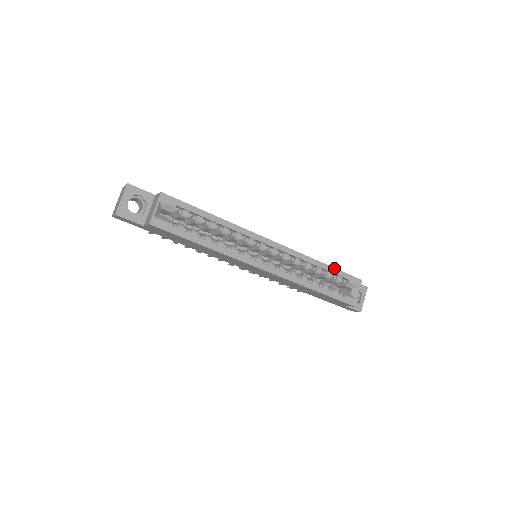
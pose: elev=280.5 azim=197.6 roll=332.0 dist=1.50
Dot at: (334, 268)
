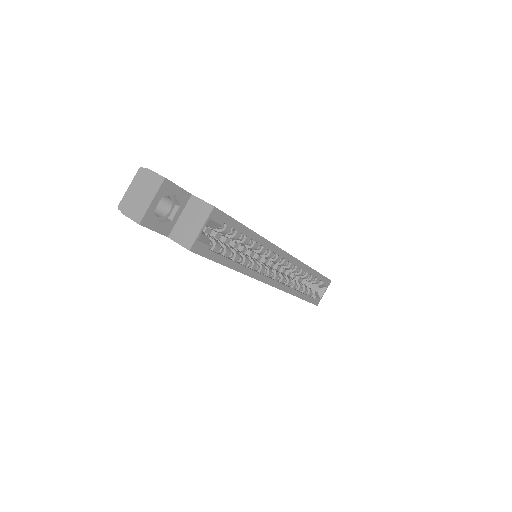
Dot at: (319, 273)
